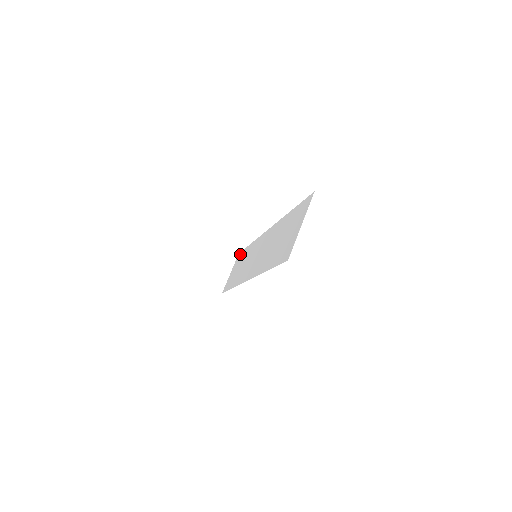
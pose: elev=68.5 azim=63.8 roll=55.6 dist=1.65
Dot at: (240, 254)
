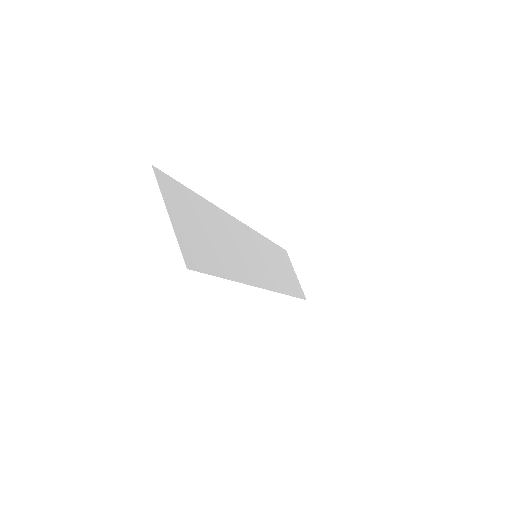
Dot at: (282, 252)
